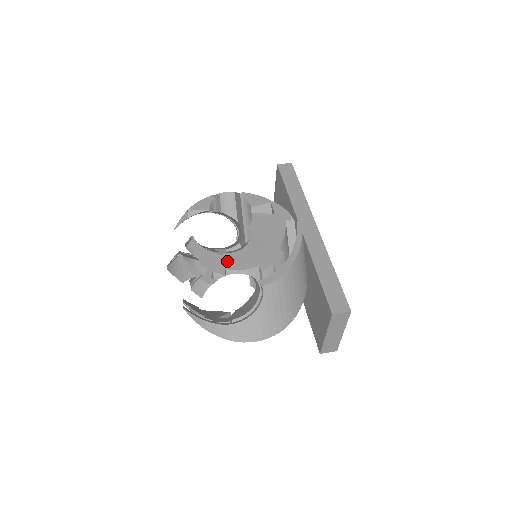
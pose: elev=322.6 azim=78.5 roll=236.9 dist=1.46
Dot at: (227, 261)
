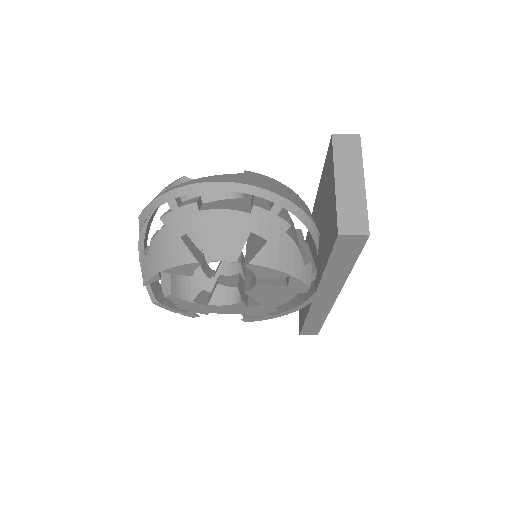
Dot at: (212, 310)
